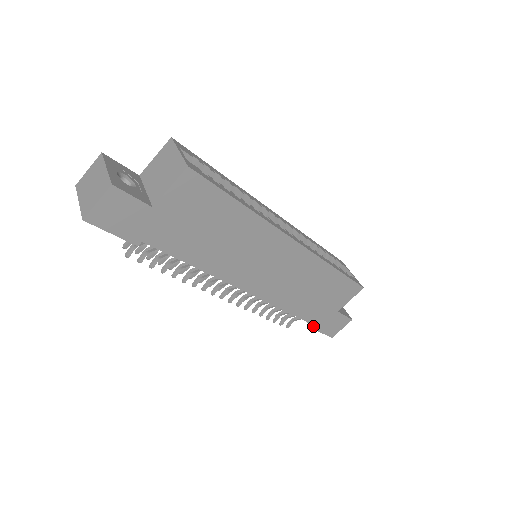
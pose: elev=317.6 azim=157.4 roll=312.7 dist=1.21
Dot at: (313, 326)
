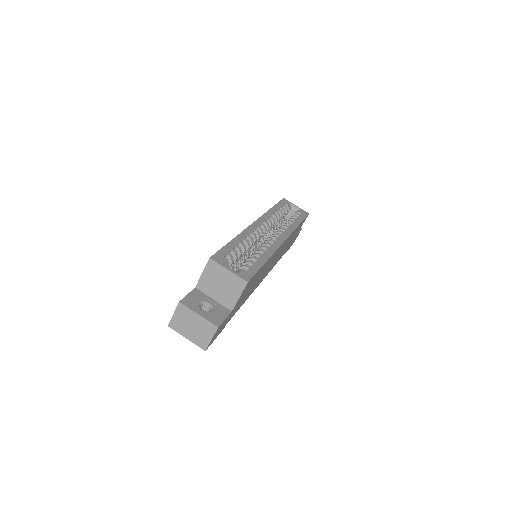
Dot at: occluded
